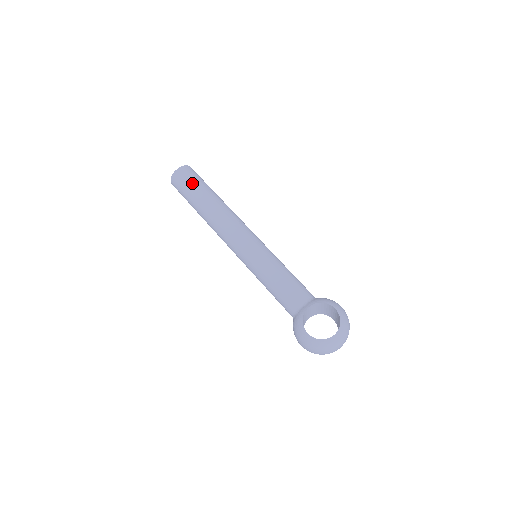
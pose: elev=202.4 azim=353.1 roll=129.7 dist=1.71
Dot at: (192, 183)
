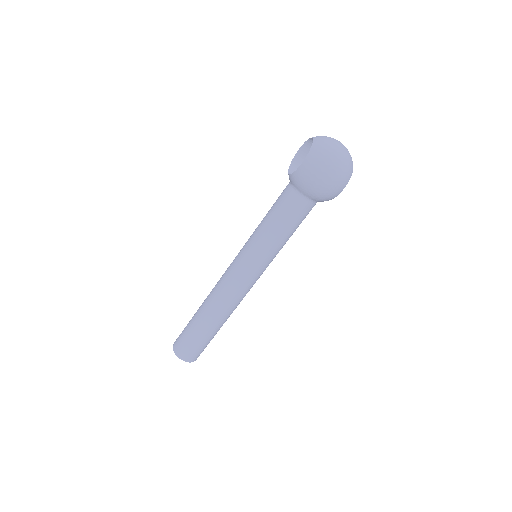
Dot at: (185, 328)
